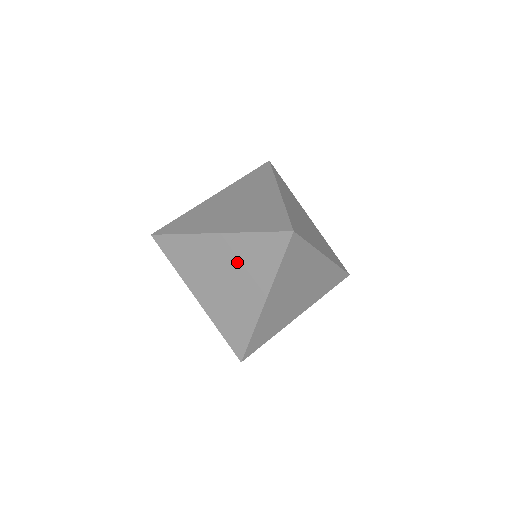
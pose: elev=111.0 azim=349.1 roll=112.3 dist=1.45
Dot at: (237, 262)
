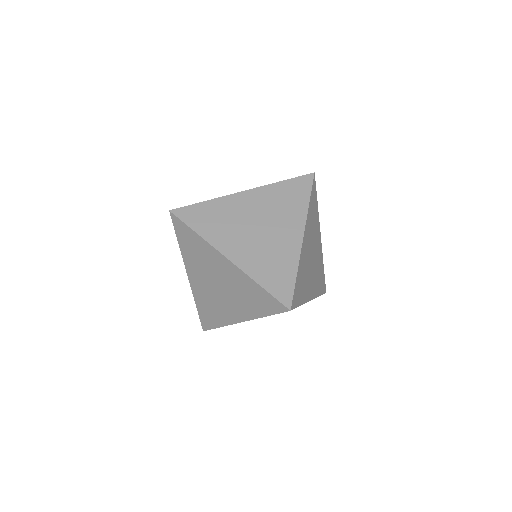
Dot at: occluded
